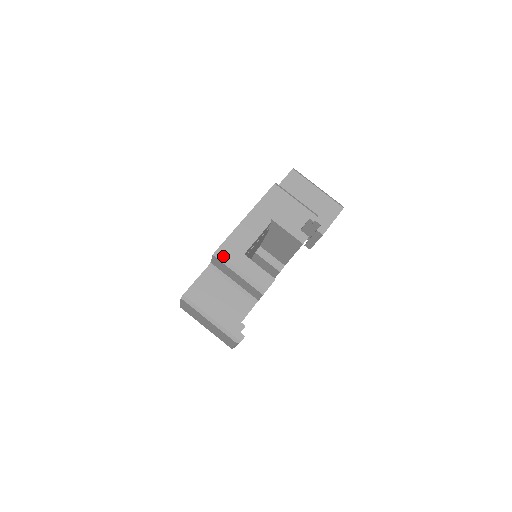
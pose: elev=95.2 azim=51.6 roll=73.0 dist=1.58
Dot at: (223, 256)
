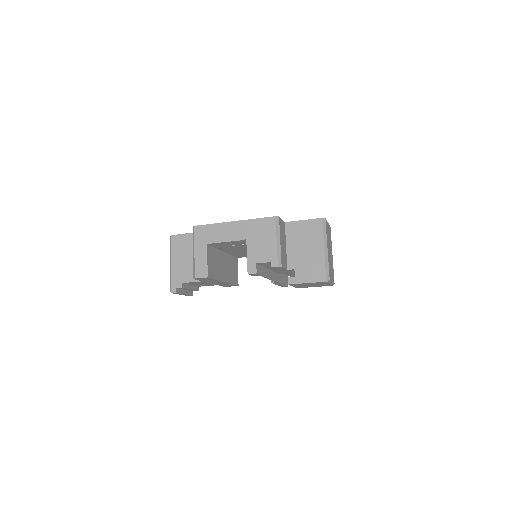
Dot at: (195, 233)
